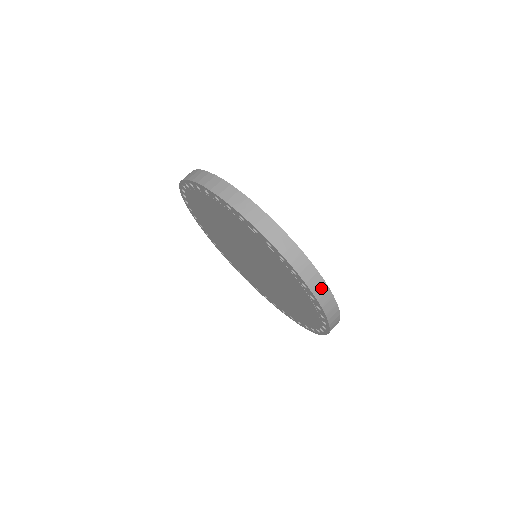
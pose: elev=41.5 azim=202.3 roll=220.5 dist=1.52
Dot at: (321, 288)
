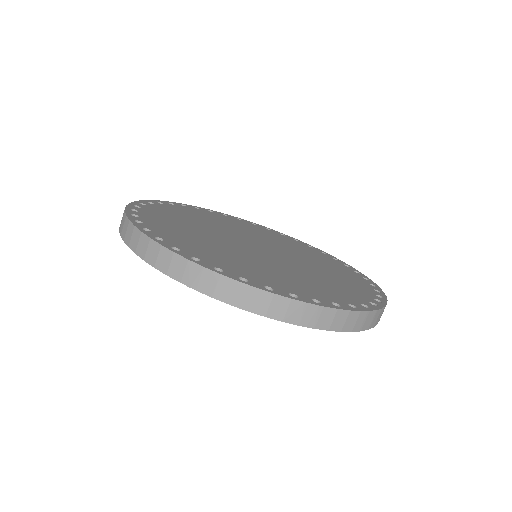
Dot at: (350, 319)
